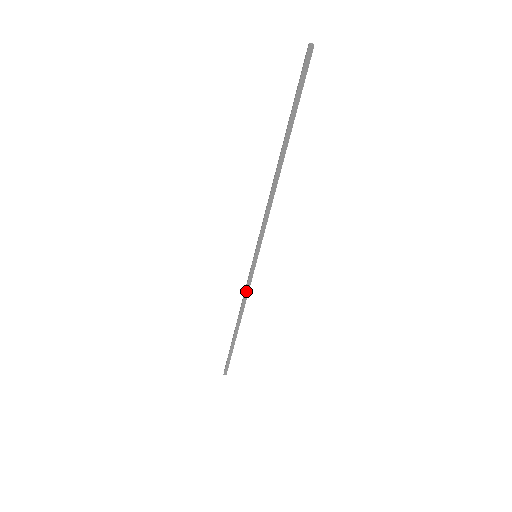
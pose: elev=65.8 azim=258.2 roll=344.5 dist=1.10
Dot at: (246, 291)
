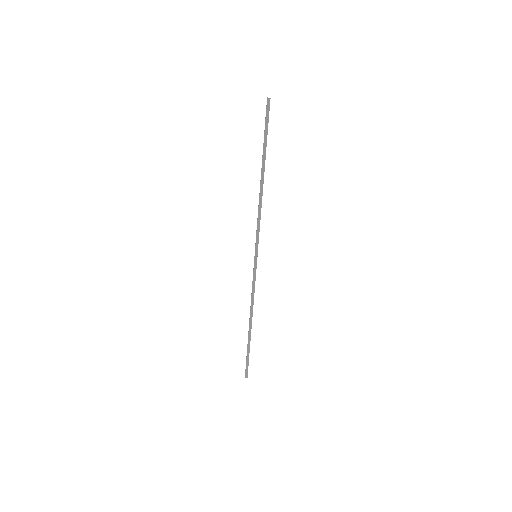
Dot at: (253, 289)
